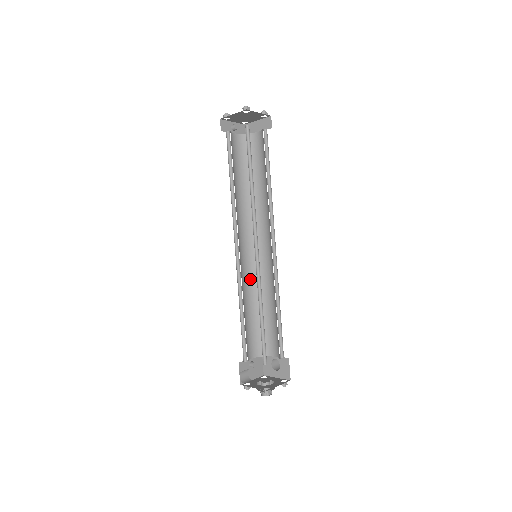
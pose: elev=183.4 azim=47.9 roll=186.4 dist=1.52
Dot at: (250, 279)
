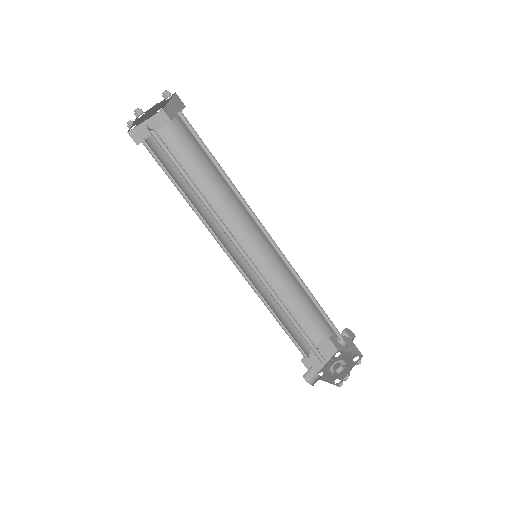
Dot at: (268, 274)
